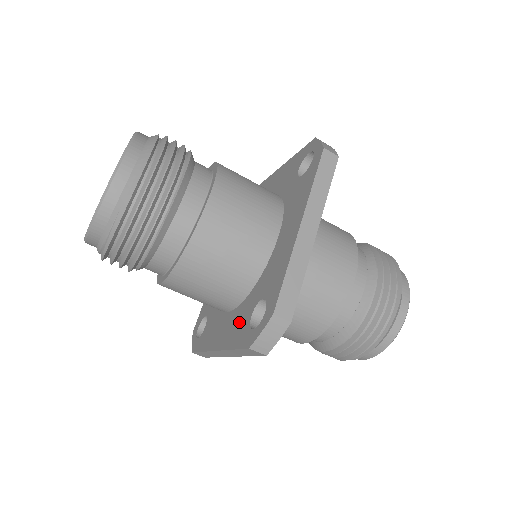
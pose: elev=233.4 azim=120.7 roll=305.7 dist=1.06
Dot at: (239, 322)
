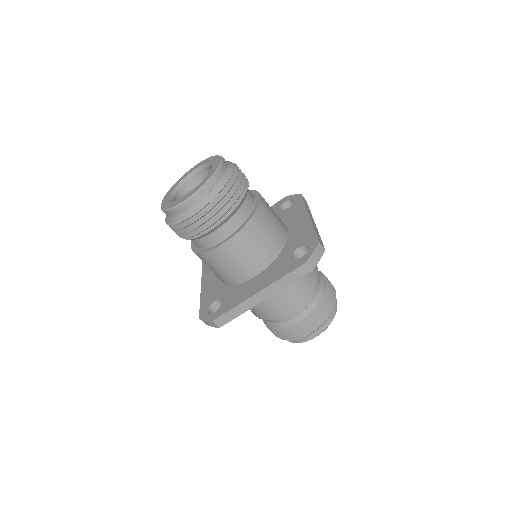
Dot at: (213, 293)
